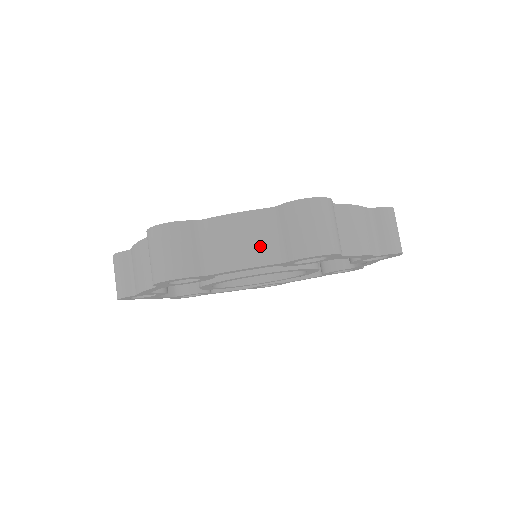
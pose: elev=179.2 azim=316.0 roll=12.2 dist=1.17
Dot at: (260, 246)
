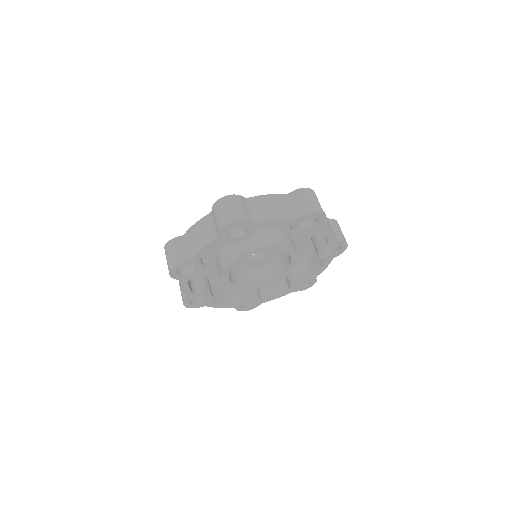
Dot at: (207, 234)
